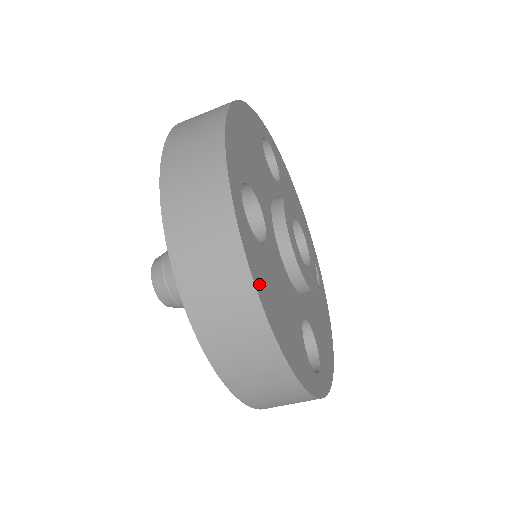
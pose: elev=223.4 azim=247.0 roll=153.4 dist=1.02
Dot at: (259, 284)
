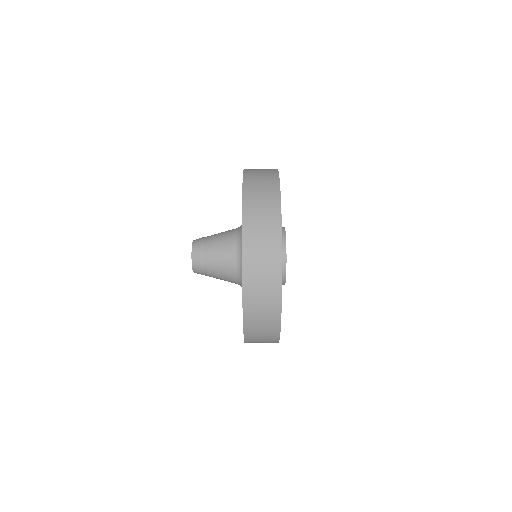
Dot at: occluded
